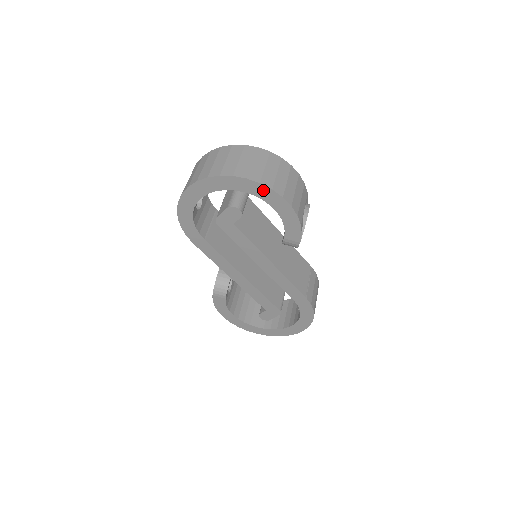
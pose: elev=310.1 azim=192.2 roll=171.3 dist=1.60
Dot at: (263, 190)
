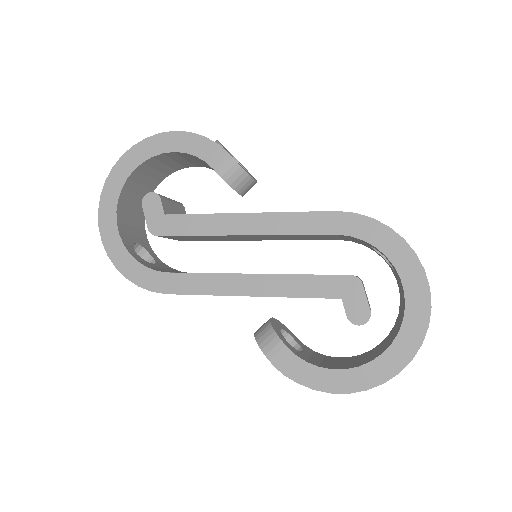
Dot at: (142, 148)
